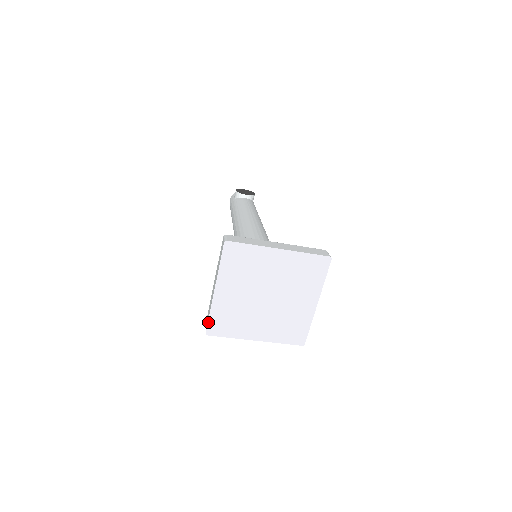
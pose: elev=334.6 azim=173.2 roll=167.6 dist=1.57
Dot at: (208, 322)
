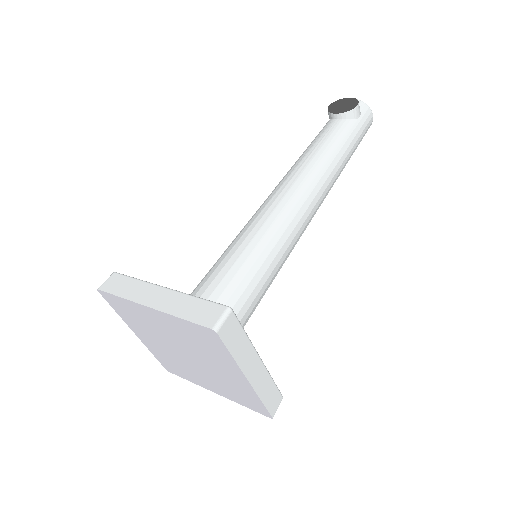
Dot at: (159, 361)
